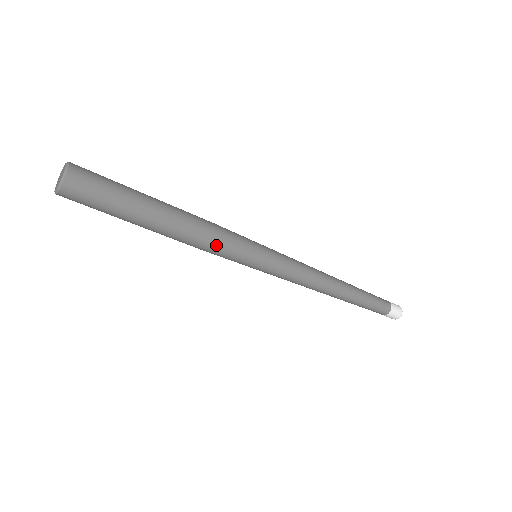
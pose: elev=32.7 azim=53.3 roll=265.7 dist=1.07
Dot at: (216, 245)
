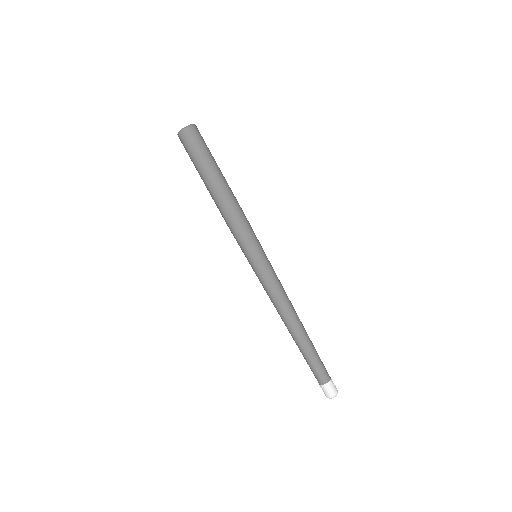
Dot at: (245, 218)
